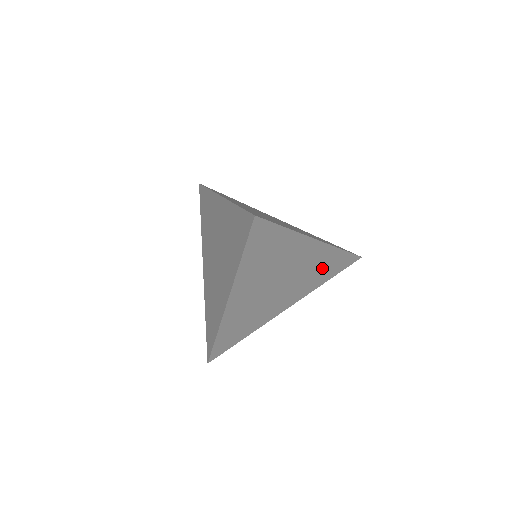
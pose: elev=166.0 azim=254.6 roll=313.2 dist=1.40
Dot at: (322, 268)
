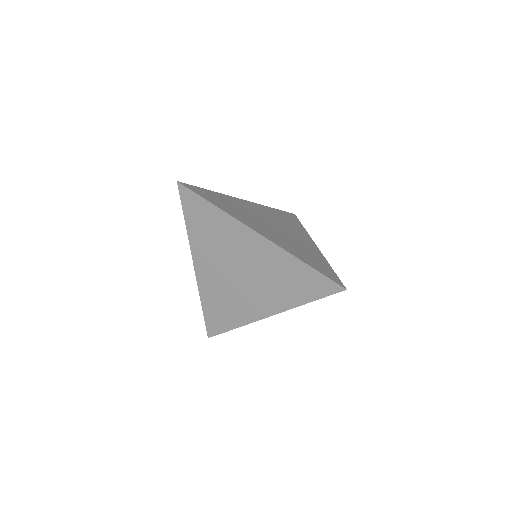
Dot at: occluded
